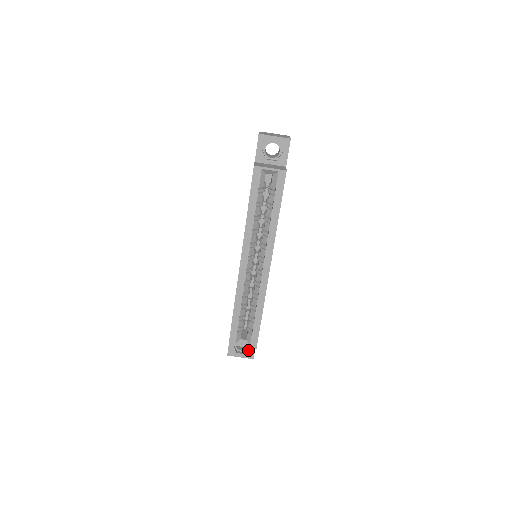
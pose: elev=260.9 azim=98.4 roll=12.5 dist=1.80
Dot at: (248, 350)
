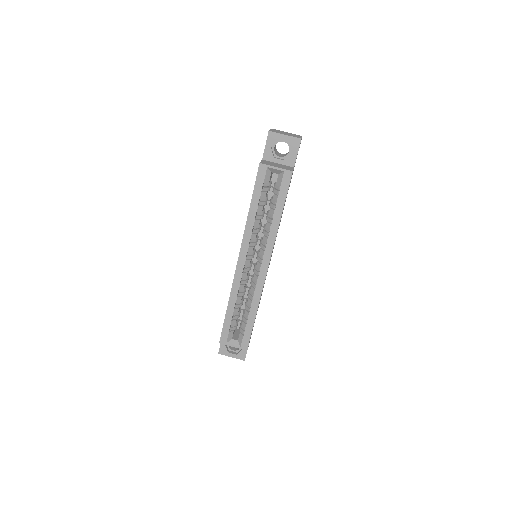
Dot at: (240, 351)
